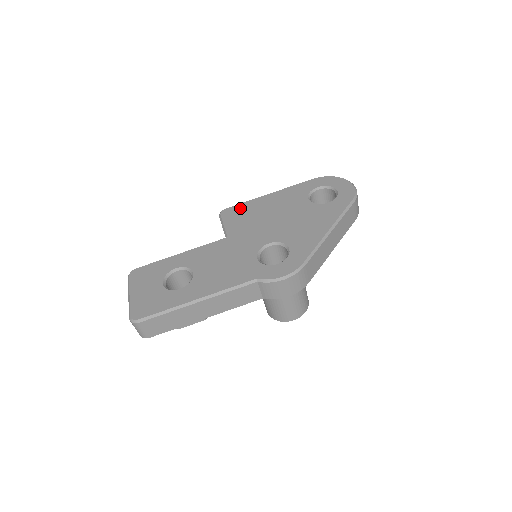
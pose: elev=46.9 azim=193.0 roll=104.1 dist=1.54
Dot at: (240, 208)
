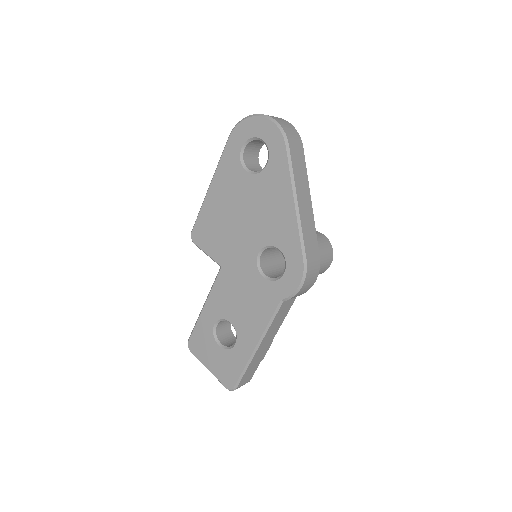
Dot at: (202, 224)
